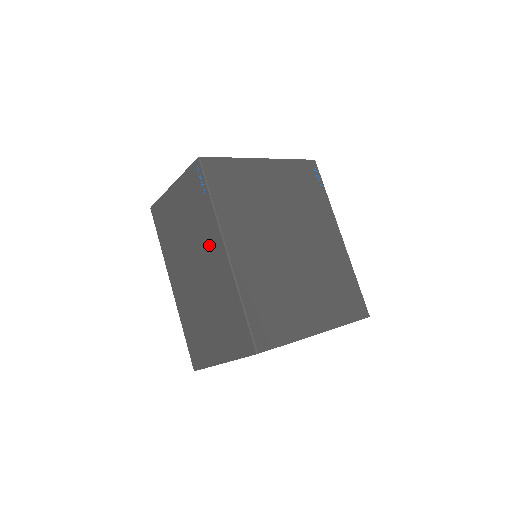
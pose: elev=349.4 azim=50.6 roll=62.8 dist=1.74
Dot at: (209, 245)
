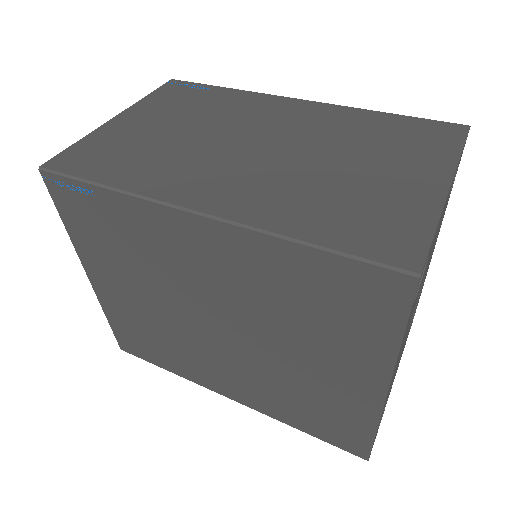
Dot at: (262, 111)
